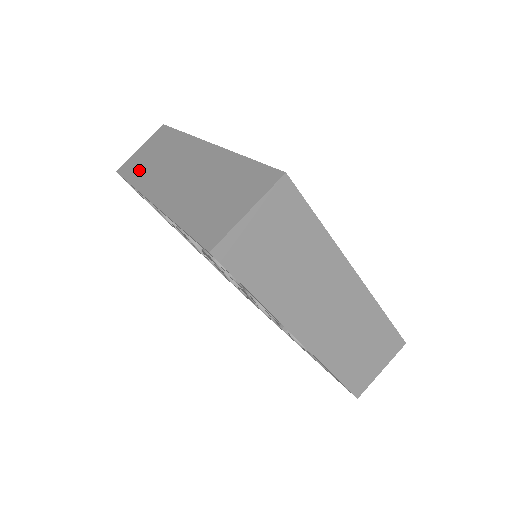
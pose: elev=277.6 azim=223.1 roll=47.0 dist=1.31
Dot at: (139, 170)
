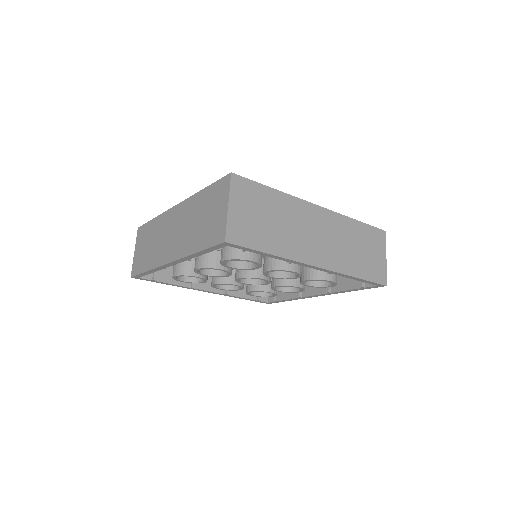
Dot at: (146, 260)
